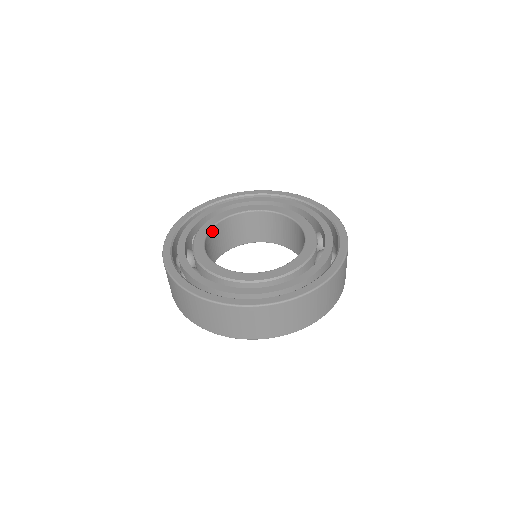
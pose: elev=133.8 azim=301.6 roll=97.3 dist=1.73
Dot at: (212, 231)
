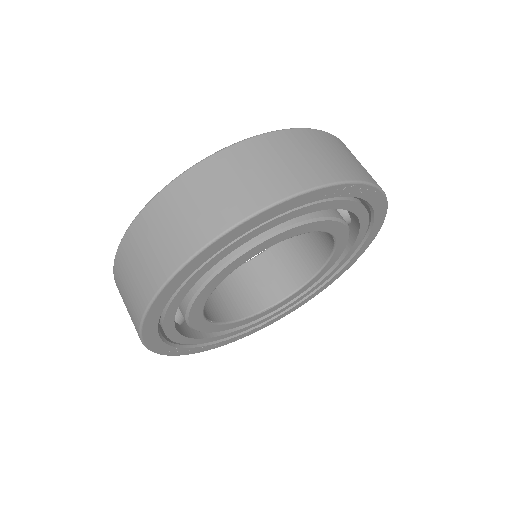
Dot at: occluded
